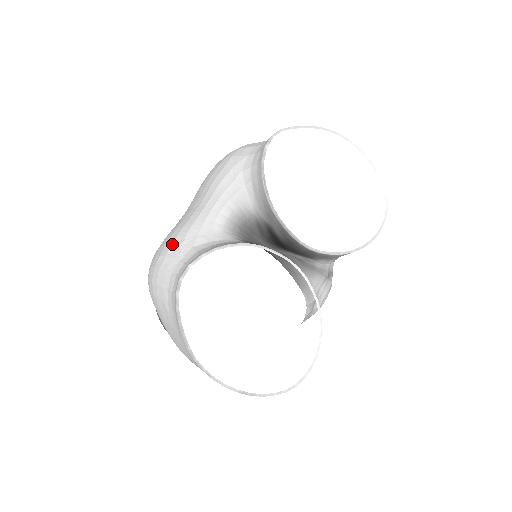
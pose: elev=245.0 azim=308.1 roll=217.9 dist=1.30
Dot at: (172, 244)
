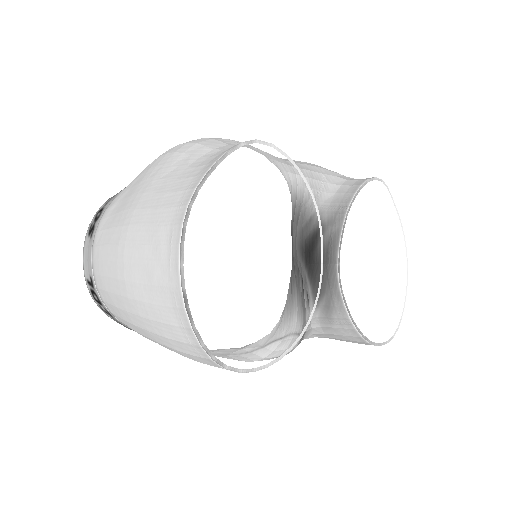
Dot at: occluded
